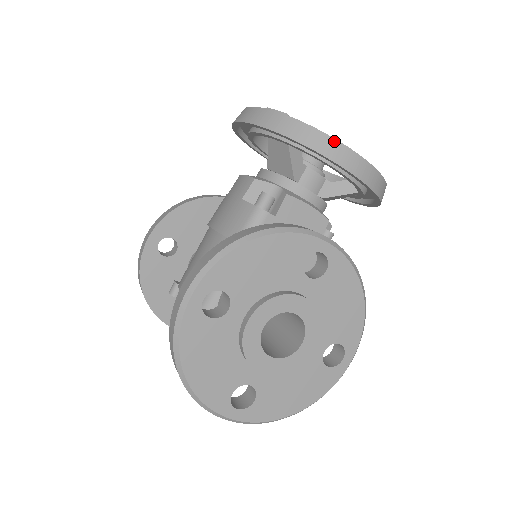
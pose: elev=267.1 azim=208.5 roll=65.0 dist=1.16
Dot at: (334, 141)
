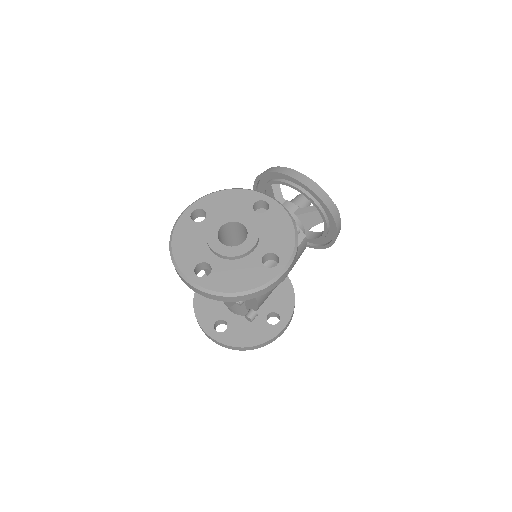
Dot at: (286, 168)
